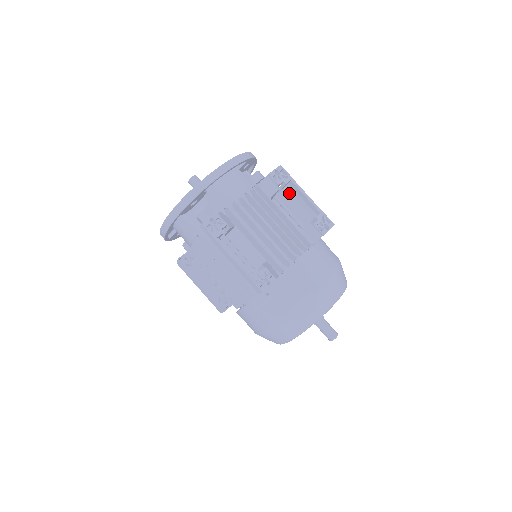
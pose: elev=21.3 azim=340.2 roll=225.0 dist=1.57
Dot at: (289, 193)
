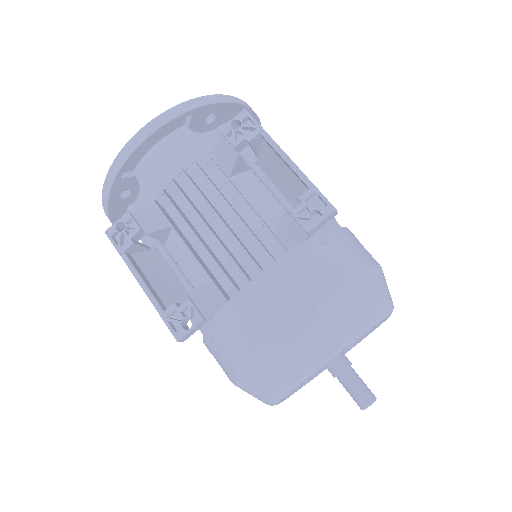
Dot at: (269, 155)
